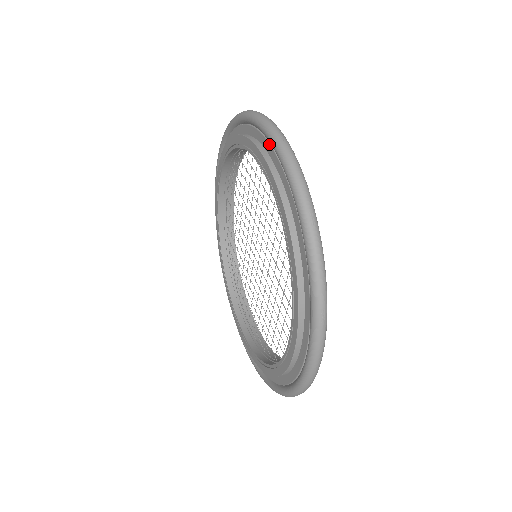
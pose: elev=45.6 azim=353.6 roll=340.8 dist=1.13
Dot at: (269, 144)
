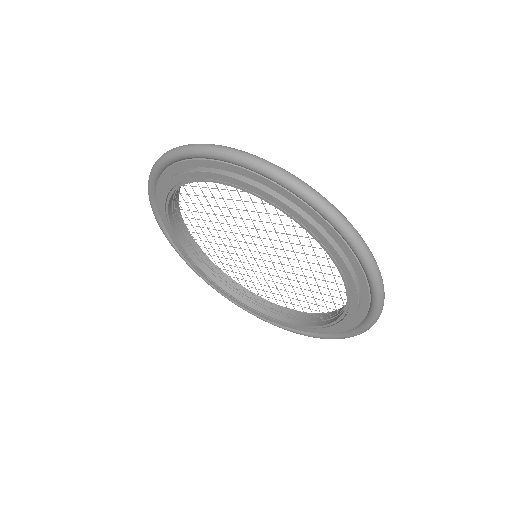
Dot at: (202, 160)
